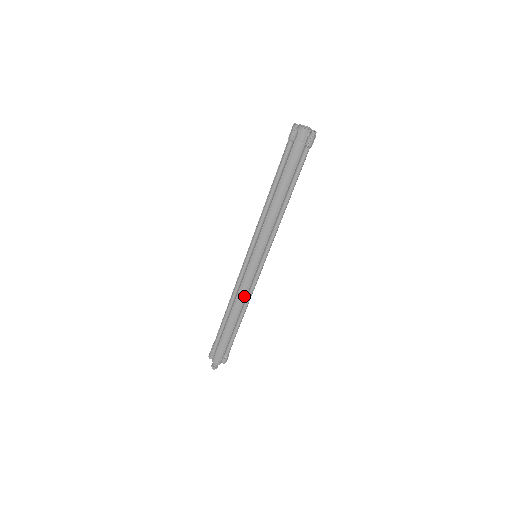
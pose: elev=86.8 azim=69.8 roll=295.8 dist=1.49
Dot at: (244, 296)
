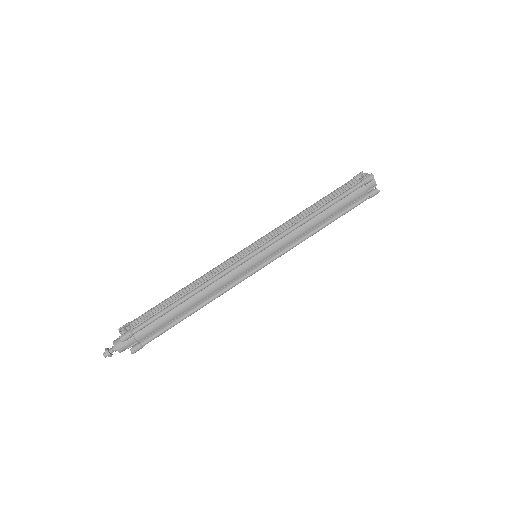
Dot at: (218, 288)
